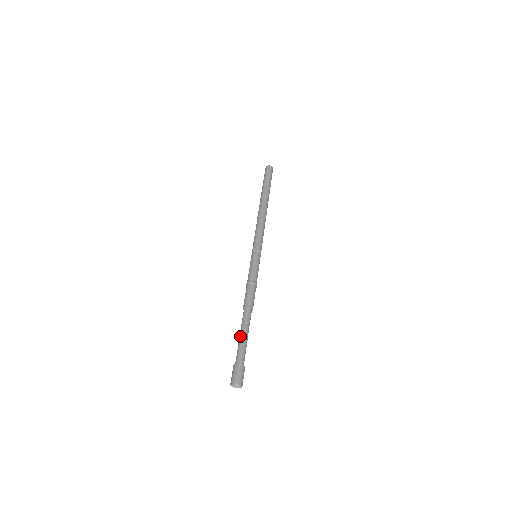
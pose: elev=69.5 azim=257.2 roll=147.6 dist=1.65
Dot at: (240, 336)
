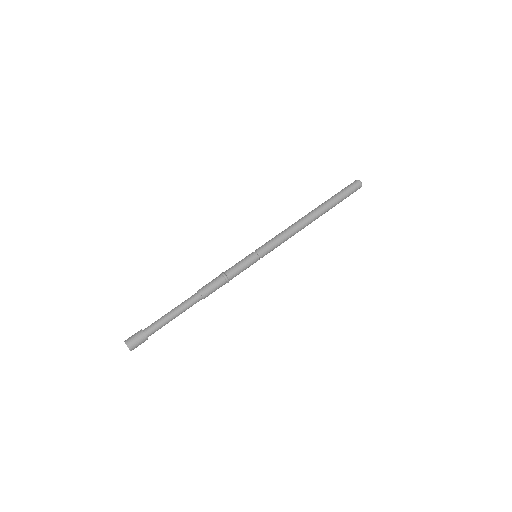
Dot at: occluded
